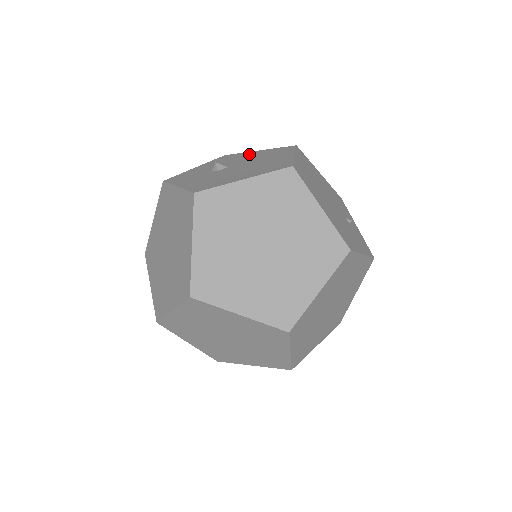
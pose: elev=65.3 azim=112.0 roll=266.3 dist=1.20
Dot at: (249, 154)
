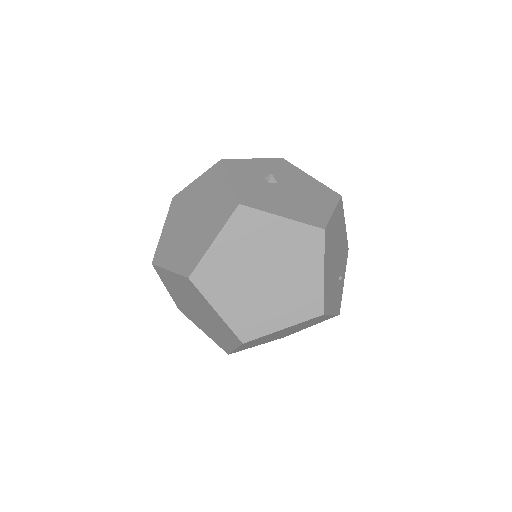
Dot at: (302, 176)
